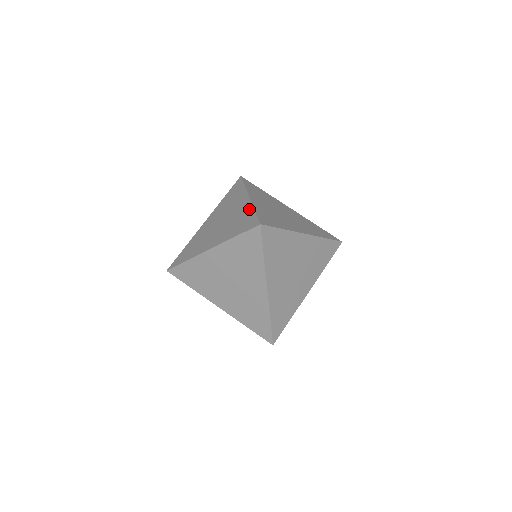
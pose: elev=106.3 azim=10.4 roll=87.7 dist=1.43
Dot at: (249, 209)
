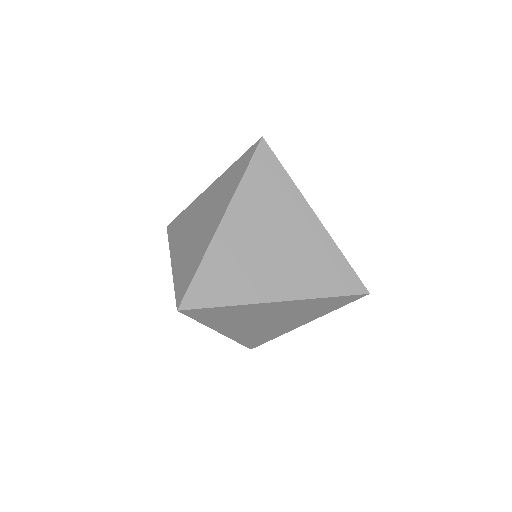
Dot at: (202, 252)
